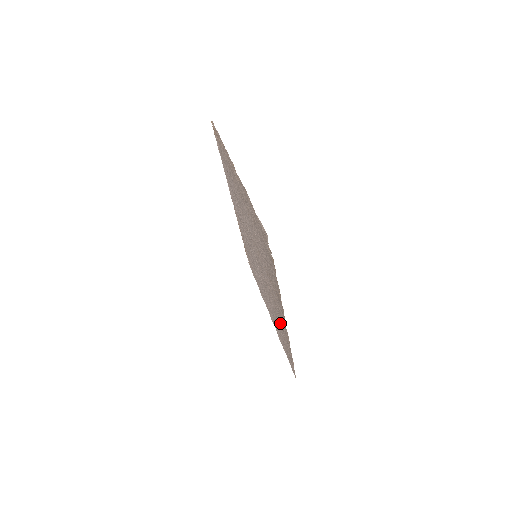
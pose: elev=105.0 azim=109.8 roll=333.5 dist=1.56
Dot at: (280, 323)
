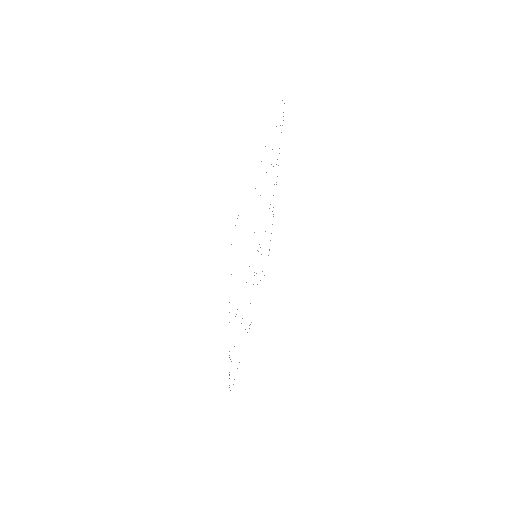
Dot at: occluded
